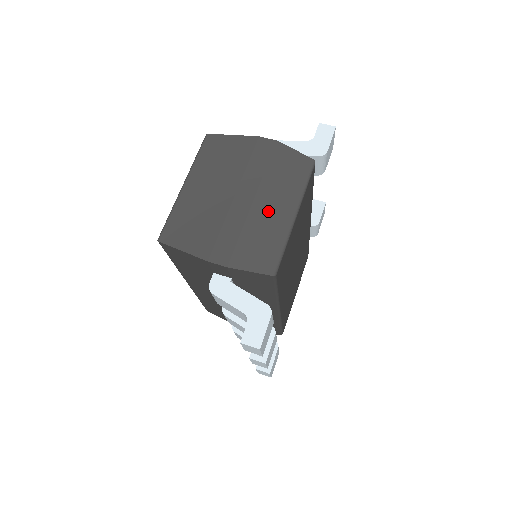
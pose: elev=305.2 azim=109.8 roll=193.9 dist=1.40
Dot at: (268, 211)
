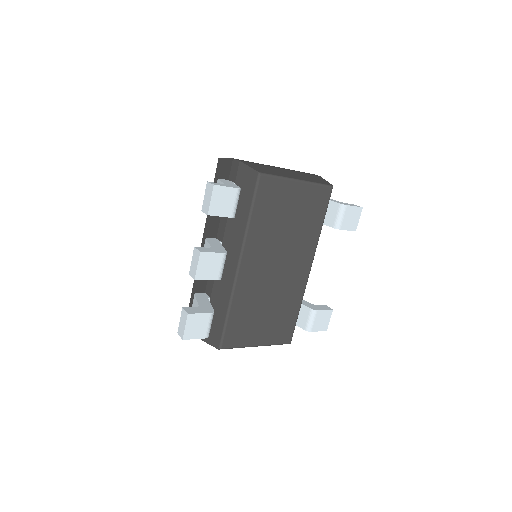
Dot at: (286, 172)
